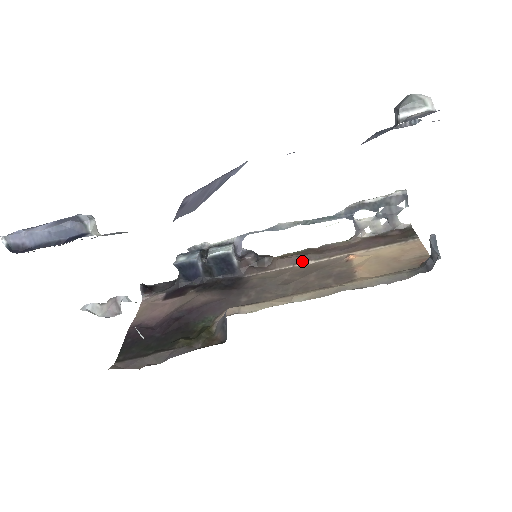
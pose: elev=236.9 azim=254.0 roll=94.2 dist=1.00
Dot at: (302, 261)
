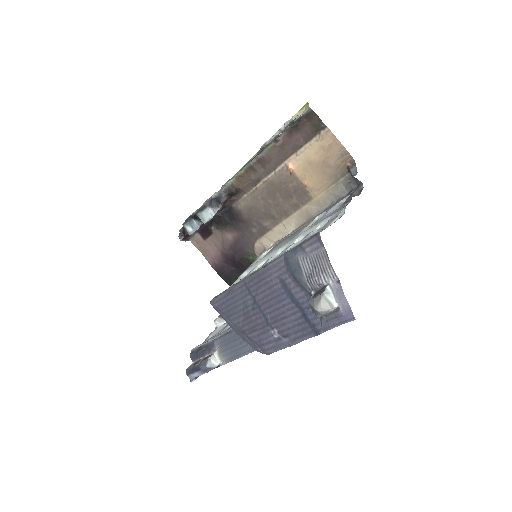
Dot at: (258, 182)
